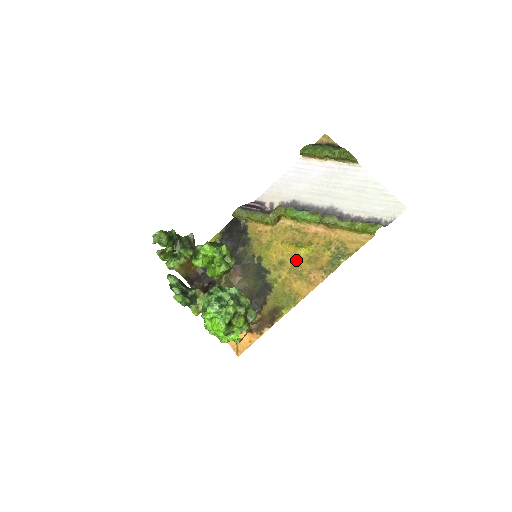
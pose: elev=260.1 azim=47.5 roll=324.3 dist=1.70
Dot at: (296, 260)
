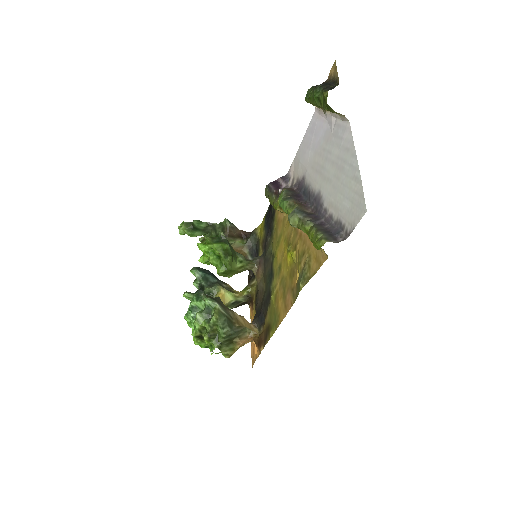
Dot at: (286, 268)
